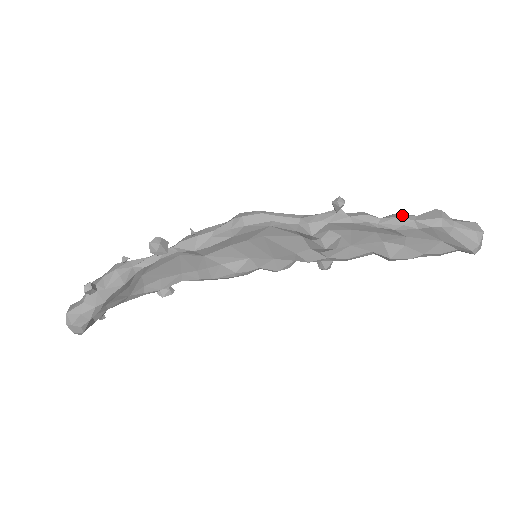
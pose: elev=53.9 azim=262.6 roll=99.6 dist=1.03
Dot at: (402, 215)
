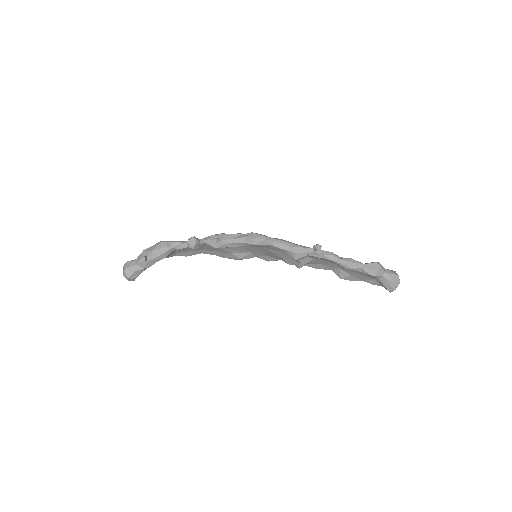
Dot at: (355, 261)
